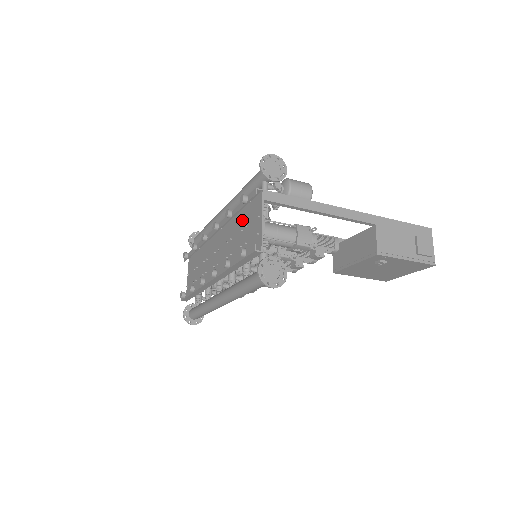
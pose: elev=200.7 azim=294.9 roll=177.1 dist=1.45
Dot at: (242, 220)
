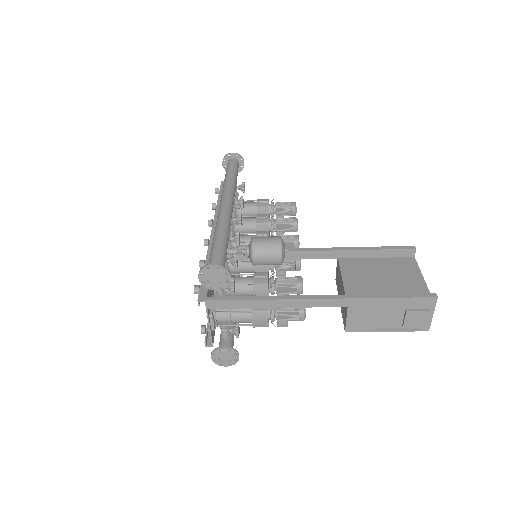
Dot at: occluded
